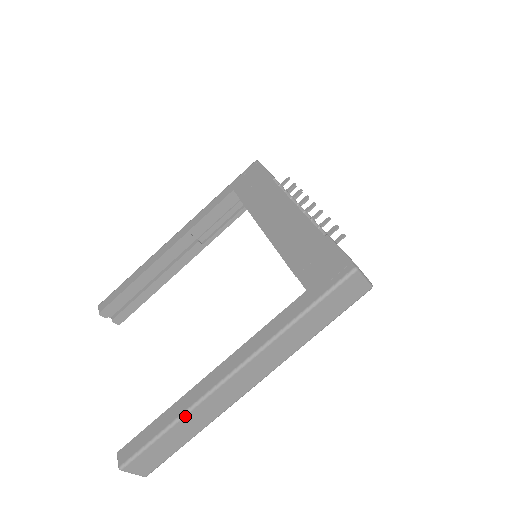
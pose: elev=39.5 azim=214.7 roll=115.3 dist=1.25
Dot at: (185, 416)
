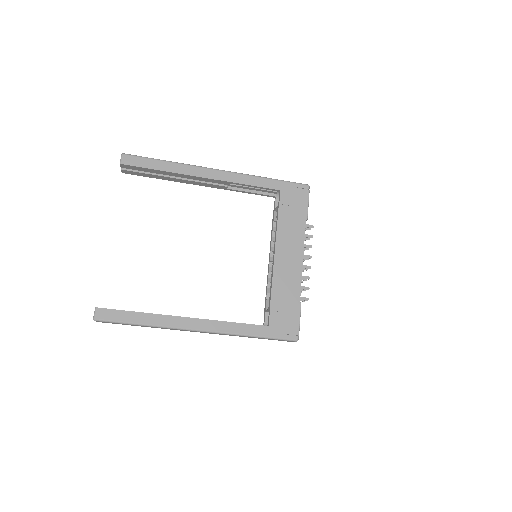
Dot at: (156, 327)
